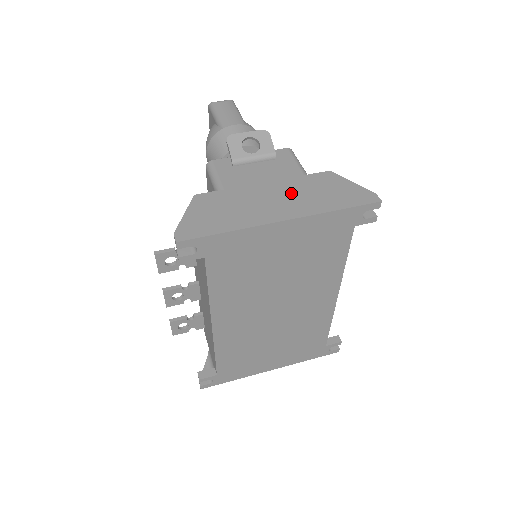
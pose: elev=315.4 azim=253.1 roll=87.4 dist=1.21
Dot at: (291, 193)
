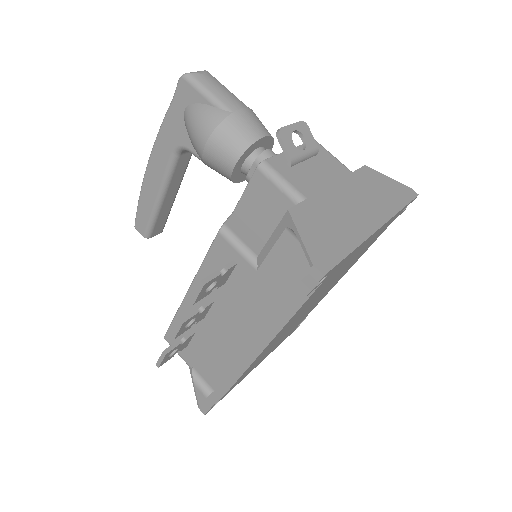
Dot at: (360, 195)
